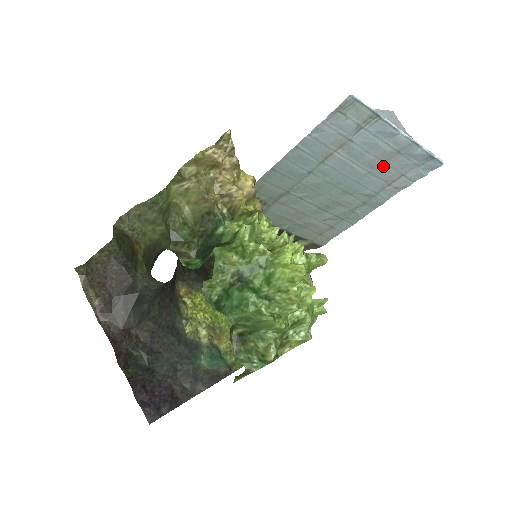
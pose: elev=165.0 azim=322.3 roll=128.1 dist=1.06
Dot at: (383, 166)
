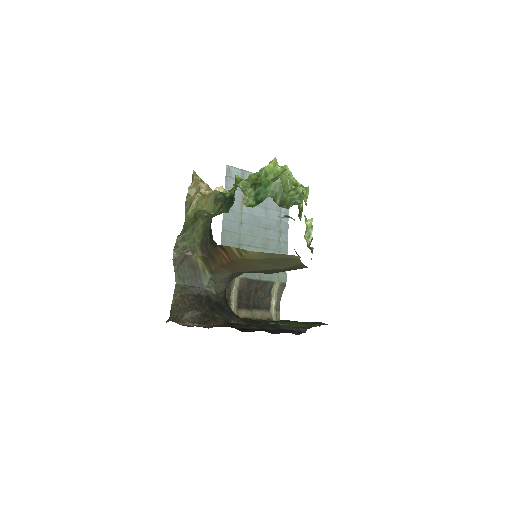
Dot at: (269, 201)
